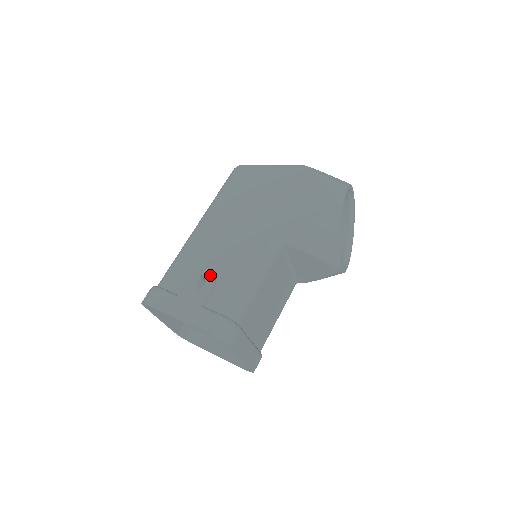
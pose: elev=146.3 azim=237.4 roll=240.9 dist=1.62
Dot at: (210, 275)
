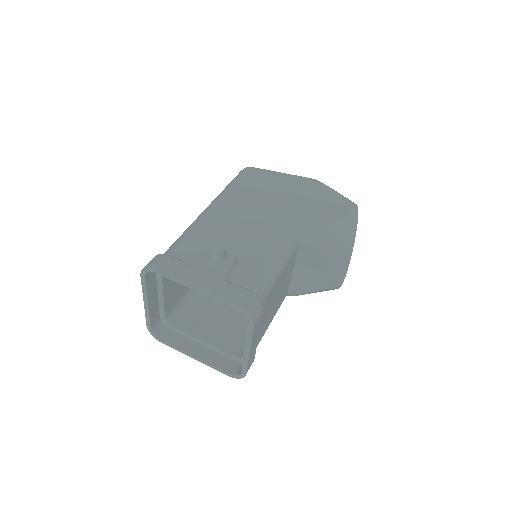
Dot at: (231, 251)
